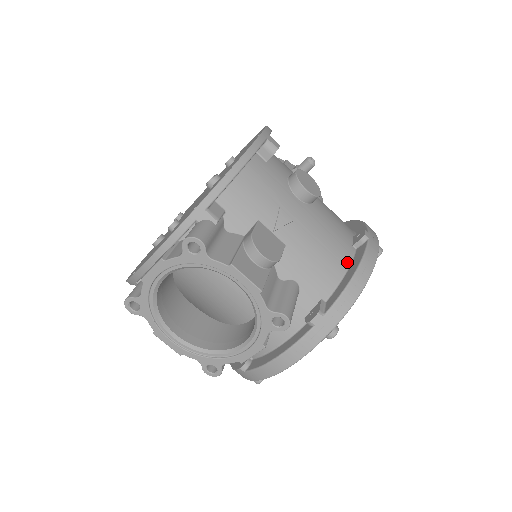
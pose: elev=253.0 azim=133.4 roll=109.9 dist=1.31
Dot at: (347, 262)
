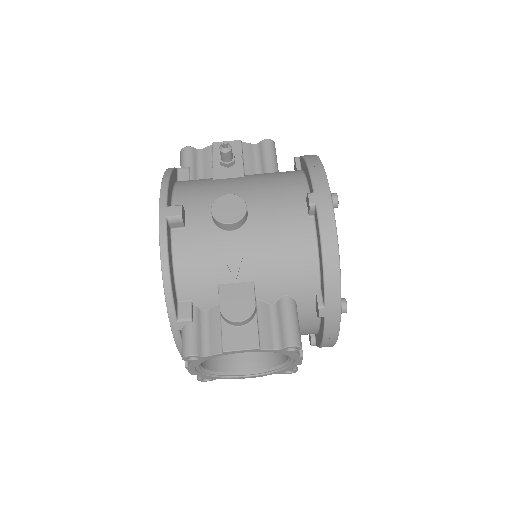
Dot at: (313, 241)
